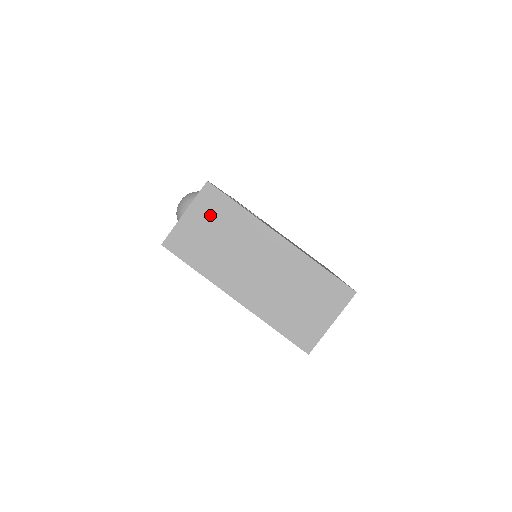
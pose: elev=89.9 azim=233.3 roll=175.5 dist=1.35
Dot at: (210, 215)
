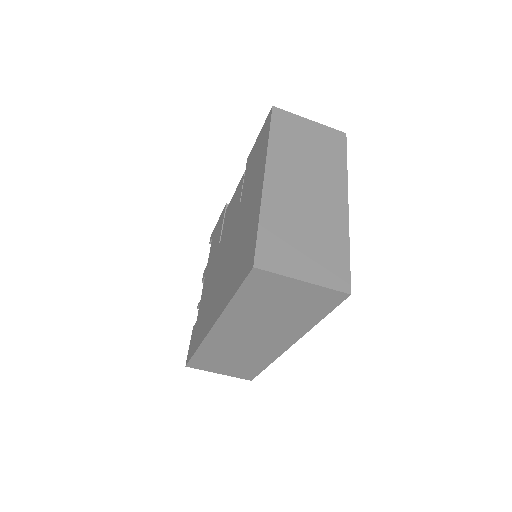
Dot at: (323, 140)
